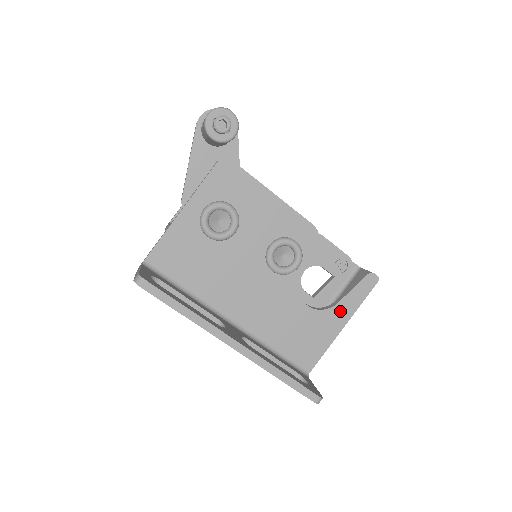
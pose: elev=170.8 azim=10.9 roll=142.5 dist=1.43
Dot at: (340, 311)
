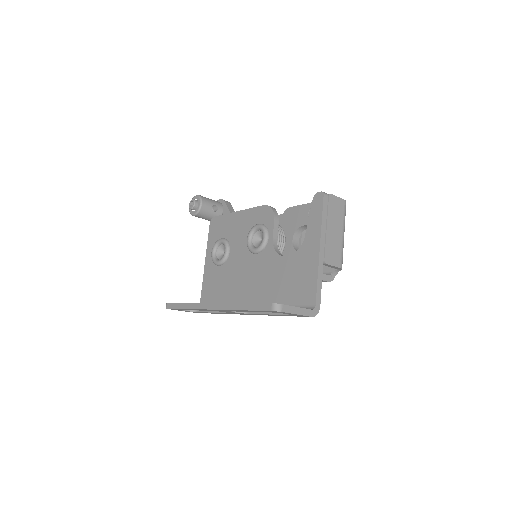
Dot at: (310, 240)
